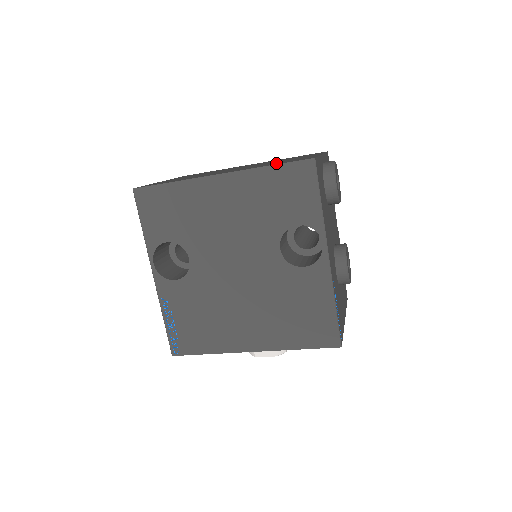
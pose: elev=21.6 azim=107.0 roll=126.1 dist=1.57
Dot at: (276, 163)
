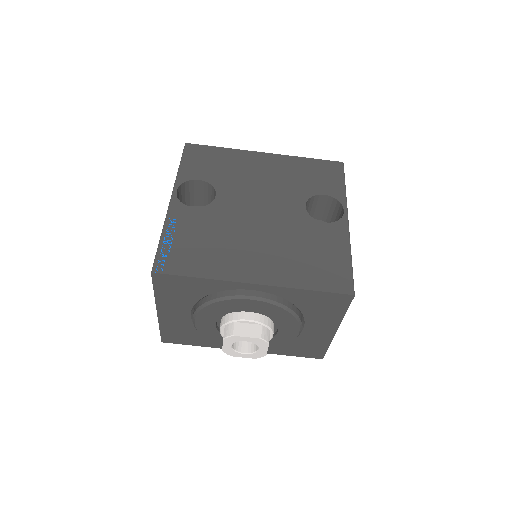
Dot at: occluded
